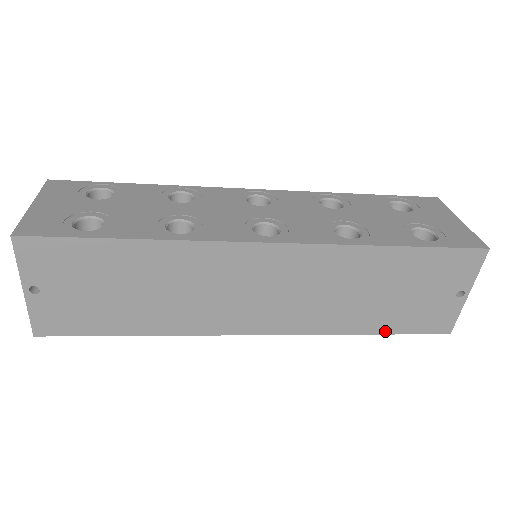
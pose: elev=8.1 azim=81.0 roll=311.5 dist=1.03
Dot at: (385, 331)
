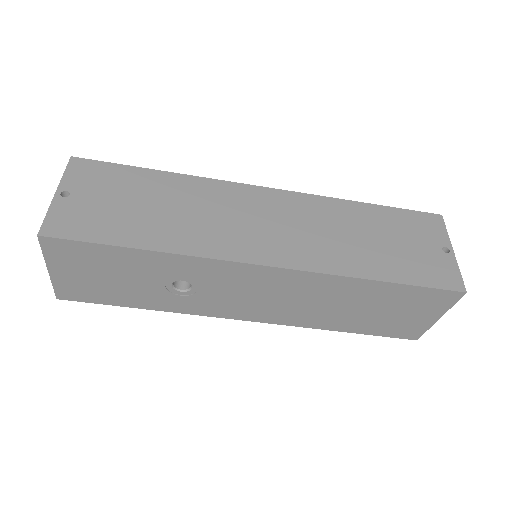
Dot at: (397, 280)
